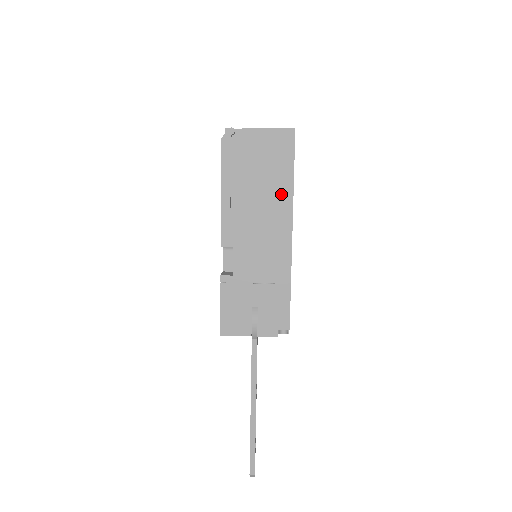
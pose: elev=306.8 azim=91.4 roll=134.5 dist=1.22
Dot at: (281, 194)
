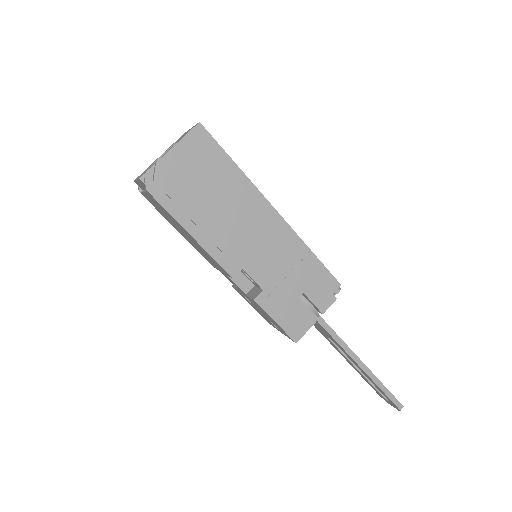
Dot at: (239, 188)
